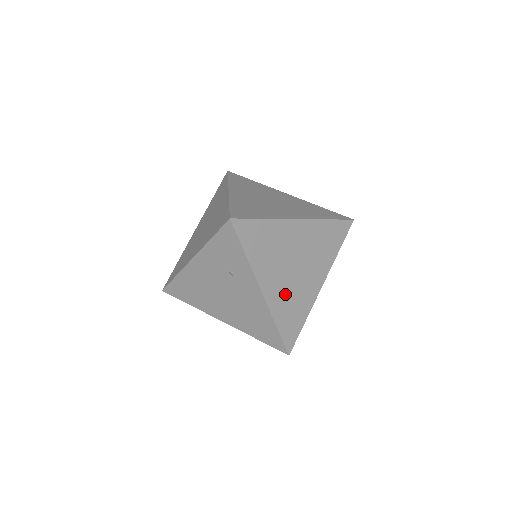
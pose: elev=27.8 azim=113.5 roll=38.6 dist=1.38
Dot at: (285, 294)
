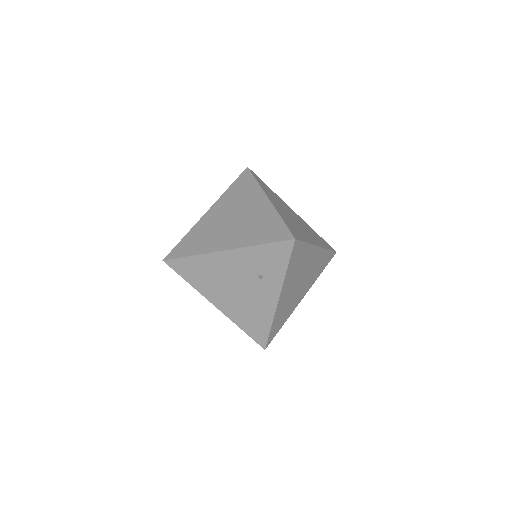
Dot at: (286, 302)
